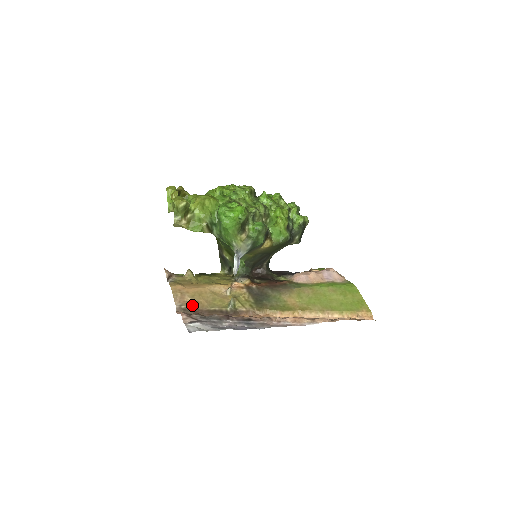
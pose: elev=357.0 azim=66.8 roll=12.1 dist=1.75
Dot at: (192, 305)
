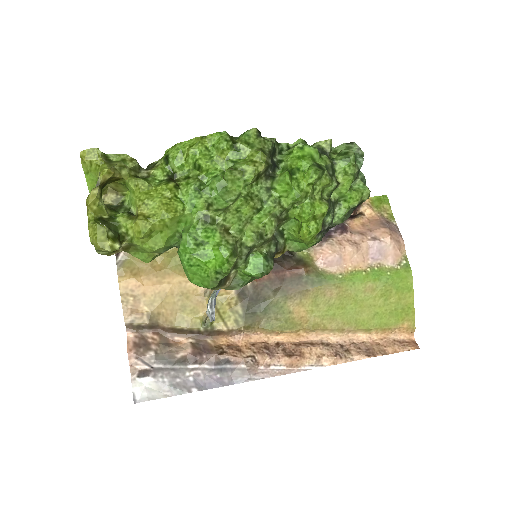
Dot at: (149, 322)
